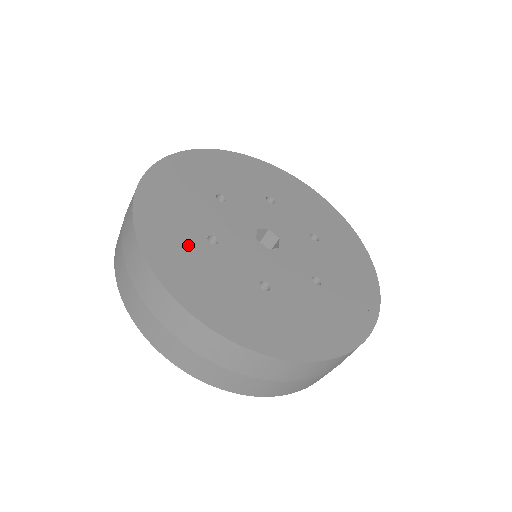
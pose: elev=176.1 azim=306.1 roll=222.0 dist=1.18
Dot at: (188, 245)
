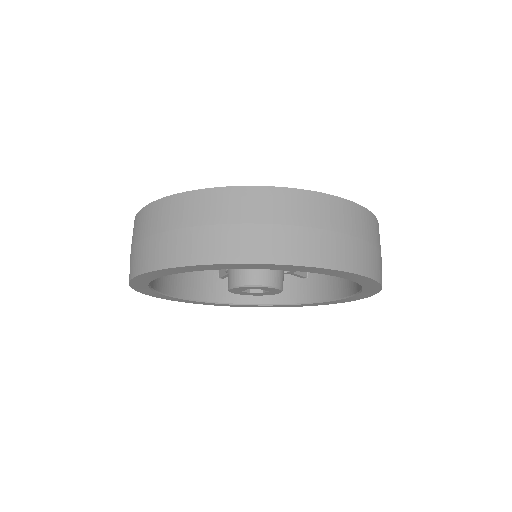
Dot at: occluded
